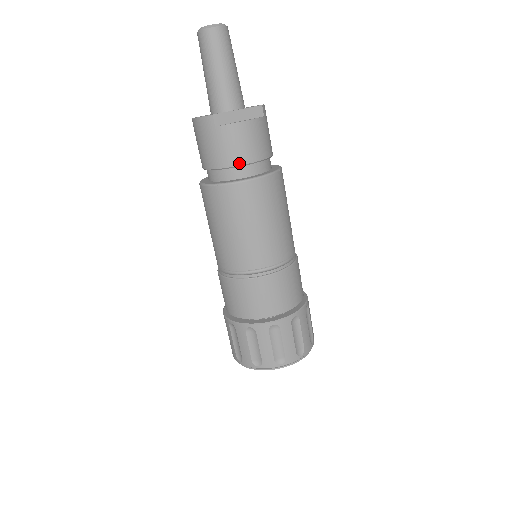
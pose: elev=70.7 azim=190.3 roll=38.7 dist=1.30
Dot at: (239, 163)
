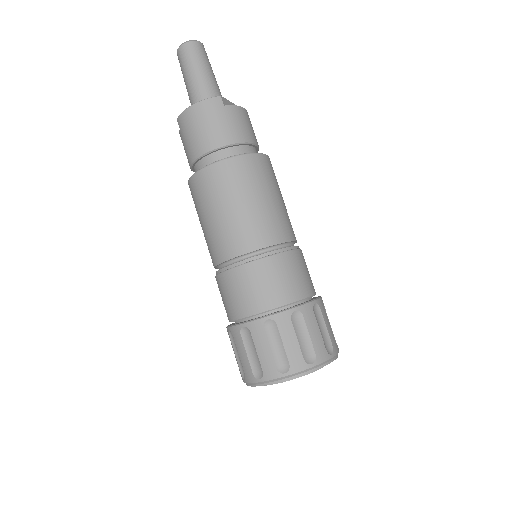
Dot at: (249, 140)
